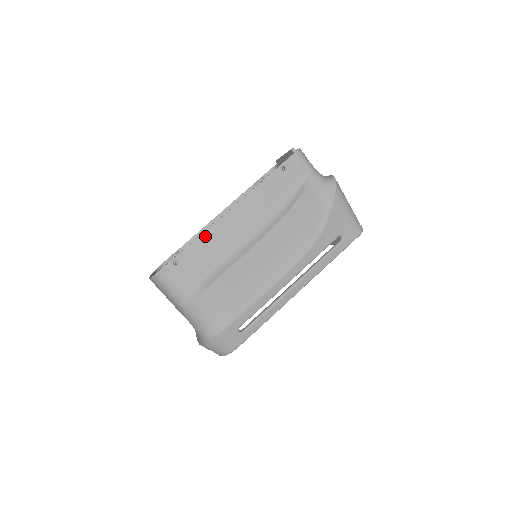
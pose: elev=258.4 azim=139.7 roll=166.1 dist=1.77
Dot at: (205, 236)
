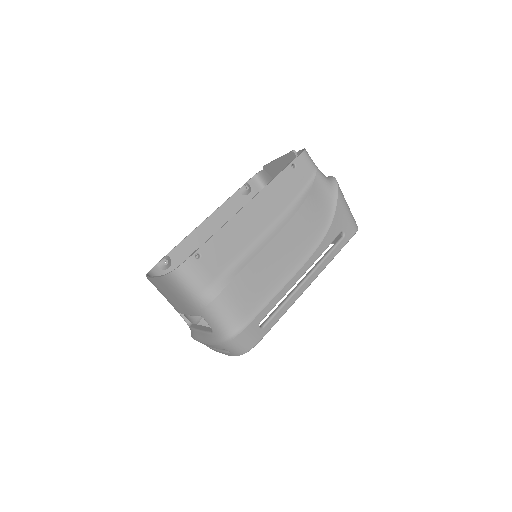
Dot at: (226, 229)
